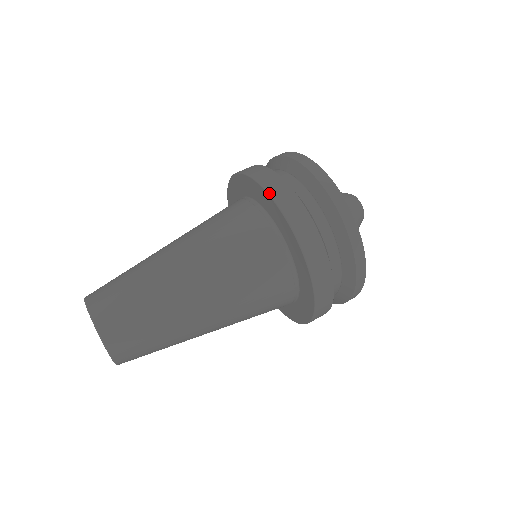
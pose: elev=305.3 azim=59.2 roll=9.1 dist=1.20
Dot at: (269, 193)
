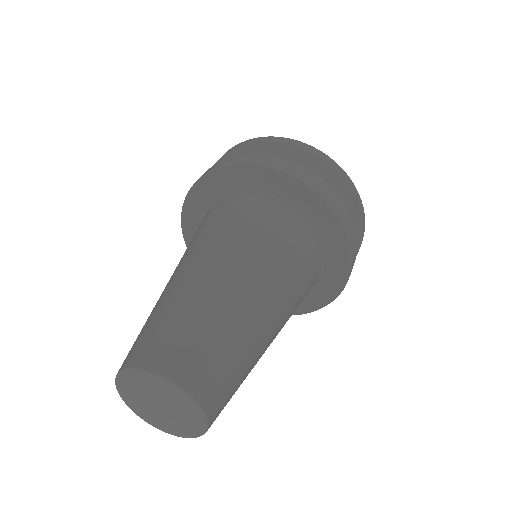
Dot at: (261, 165)
